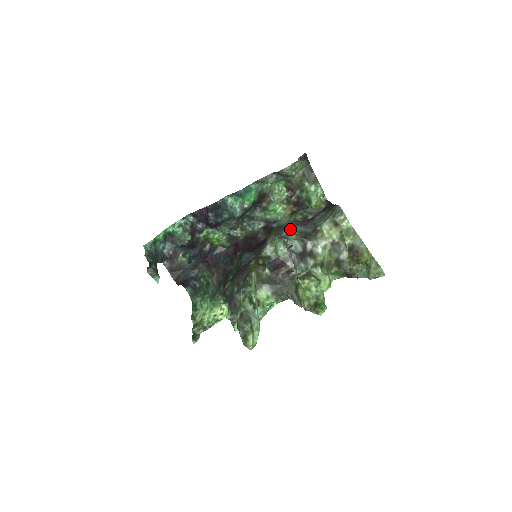
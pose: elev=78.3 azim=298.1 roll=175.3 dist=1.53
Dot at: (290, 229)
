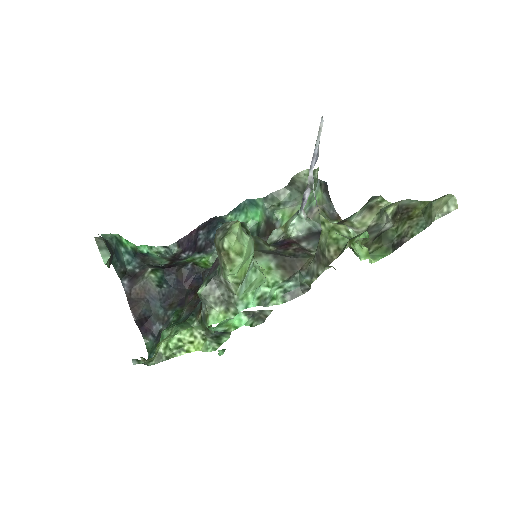
Dot at: occluded
